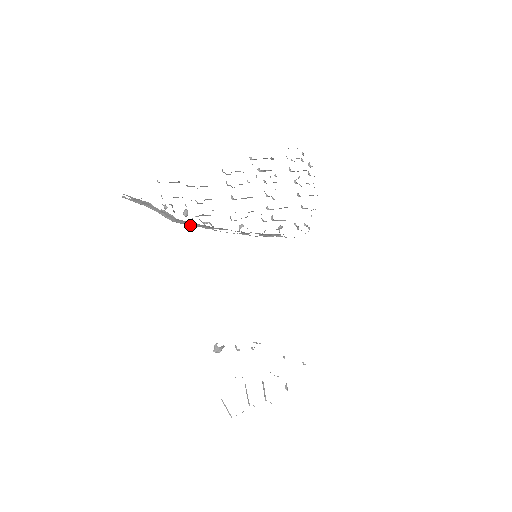
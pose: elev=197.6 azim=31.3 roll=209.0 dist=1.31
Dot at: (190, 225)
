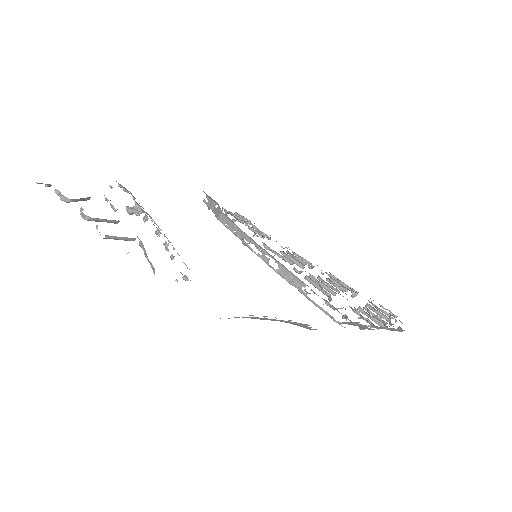
Dot at: (227, 227)
